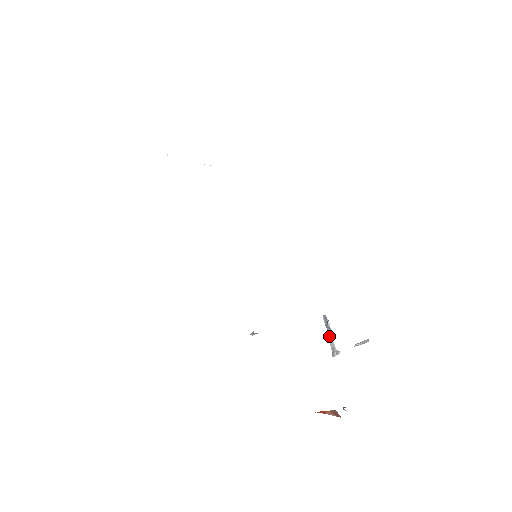
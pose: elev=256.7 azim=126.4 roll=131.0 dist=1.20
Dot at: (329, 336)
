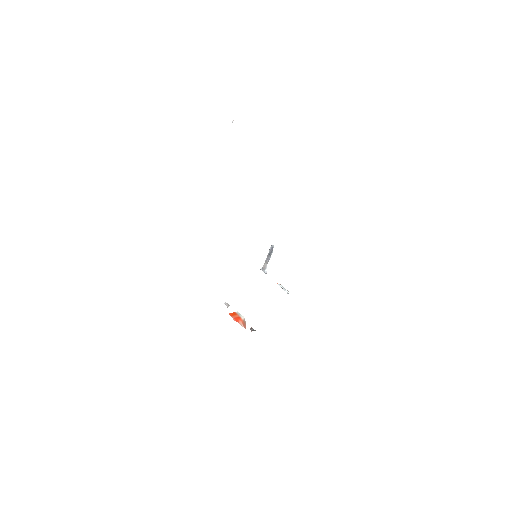
Dot at: (267, 259)
